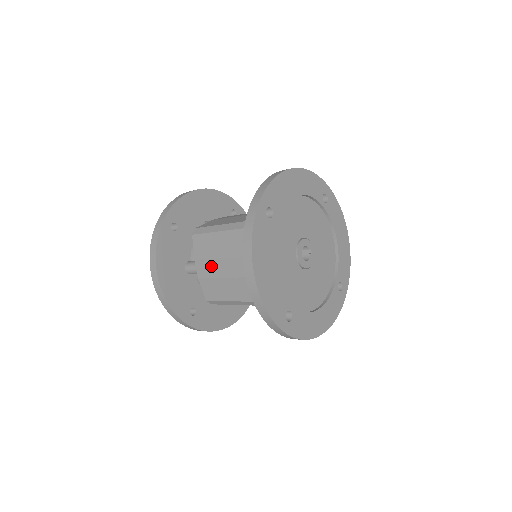
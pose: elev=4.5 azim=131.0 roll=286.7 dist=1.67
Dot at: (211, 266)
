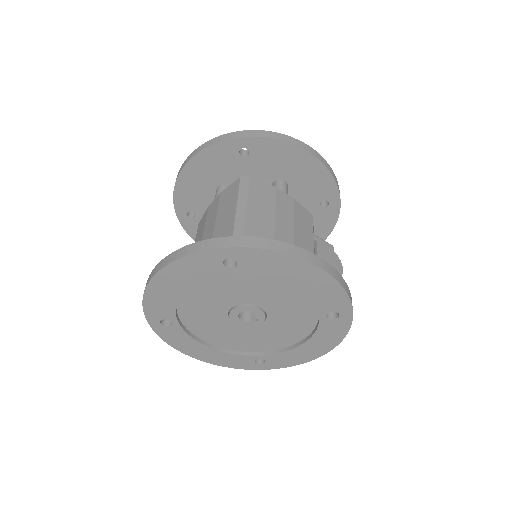
Dot at: (213, 215)
